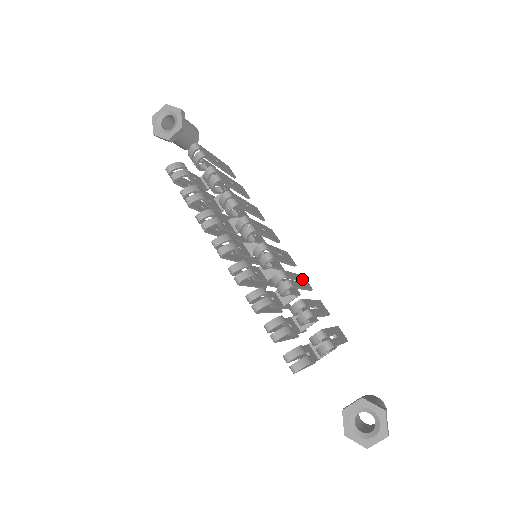
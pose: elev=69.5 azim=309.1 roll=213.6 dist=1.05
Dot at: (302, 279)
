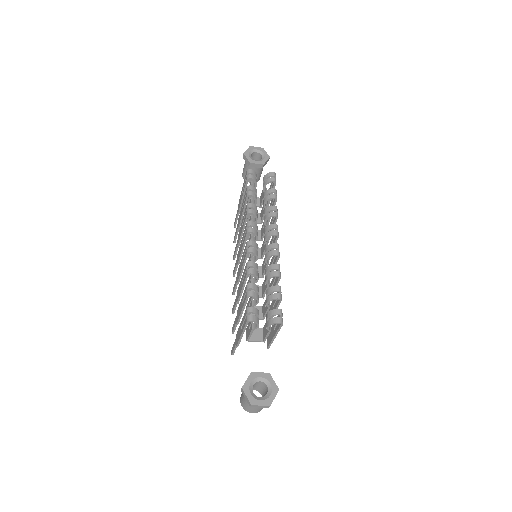
Dot at: occluded
